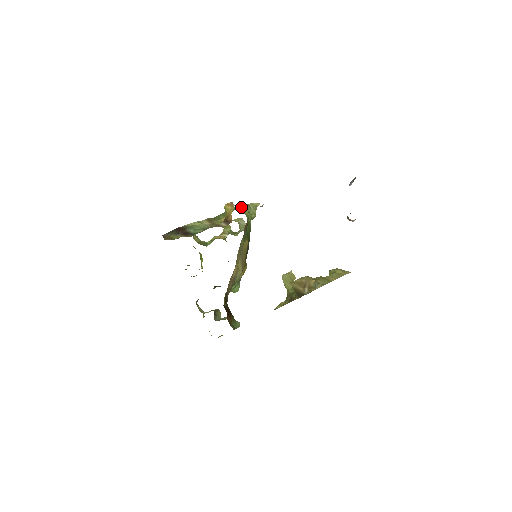
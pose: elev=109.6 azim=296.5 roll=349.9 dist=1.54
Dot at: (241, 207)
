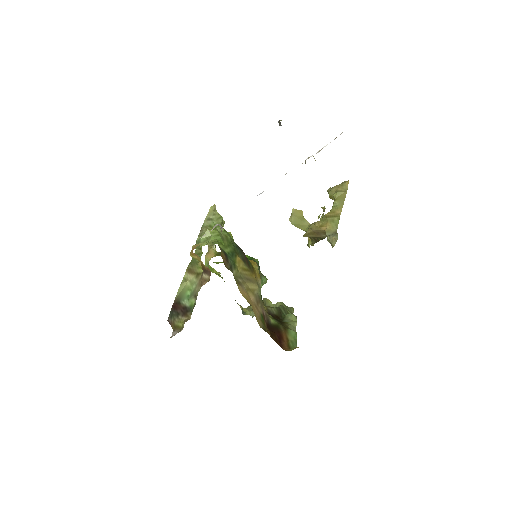
Dot at: (204, 234)
